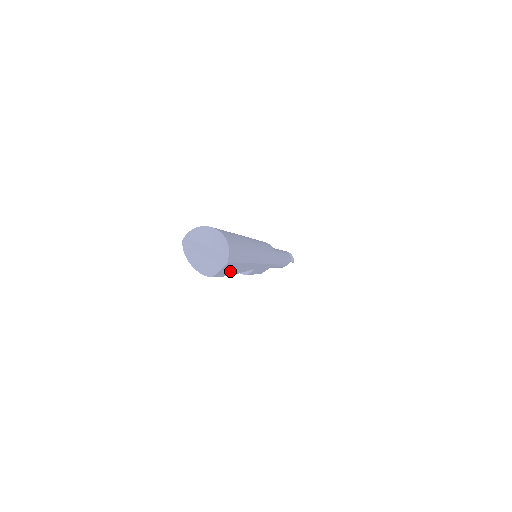
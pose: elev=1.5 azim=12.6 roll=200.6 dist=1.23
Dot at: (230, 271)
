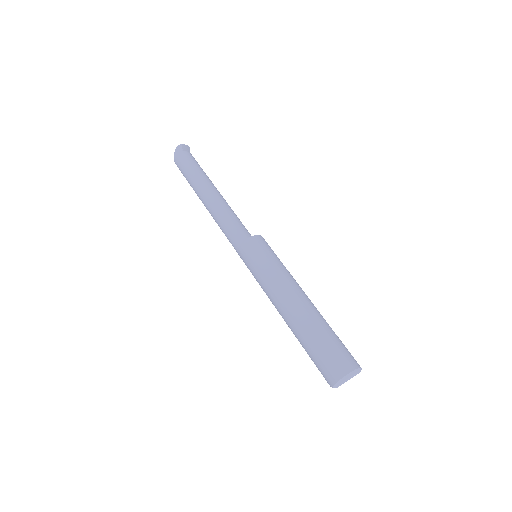
Dot at: occluded
